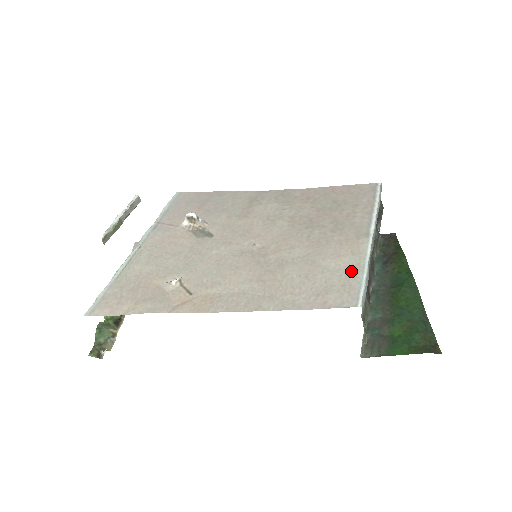
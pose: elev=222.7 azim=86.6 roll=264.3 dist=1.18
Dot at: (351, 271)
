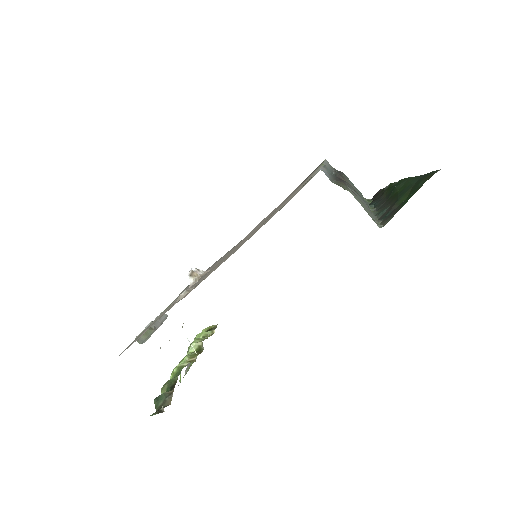
Dot at: occluded
